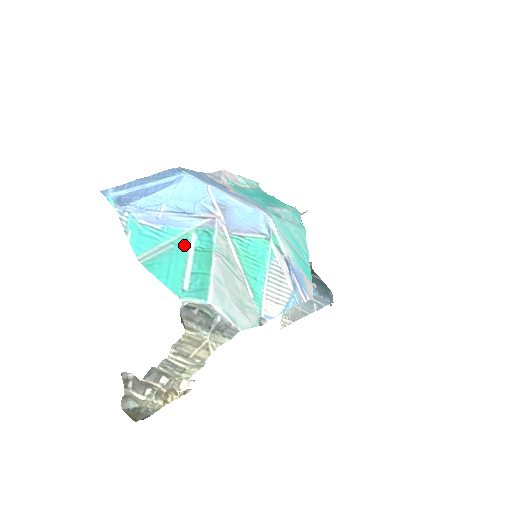
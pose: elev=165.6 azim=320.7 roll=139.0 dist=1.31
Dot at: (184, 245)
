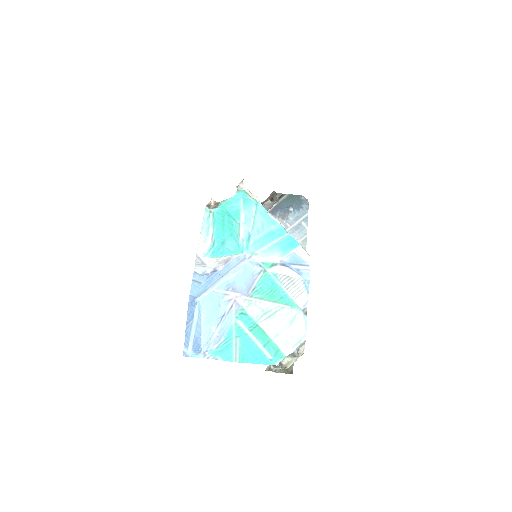
Dot at: (242, 333)
